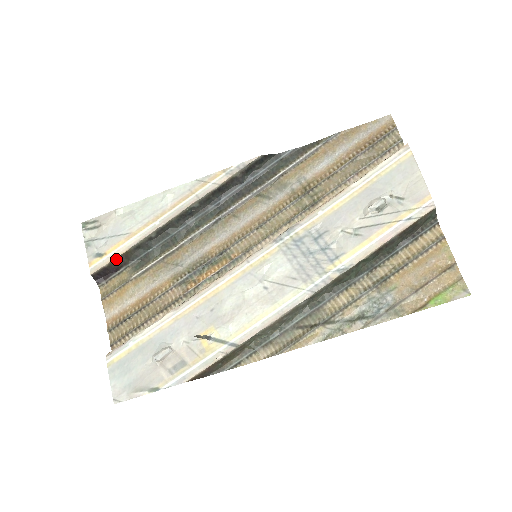
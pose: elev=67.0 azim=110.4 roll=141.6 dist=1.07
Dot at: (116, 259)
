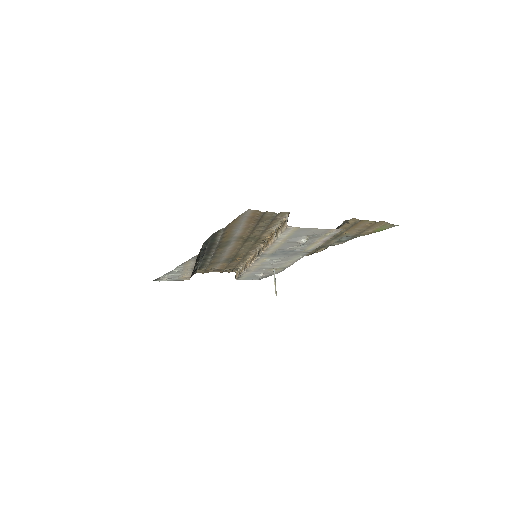
Dot at: occluded
